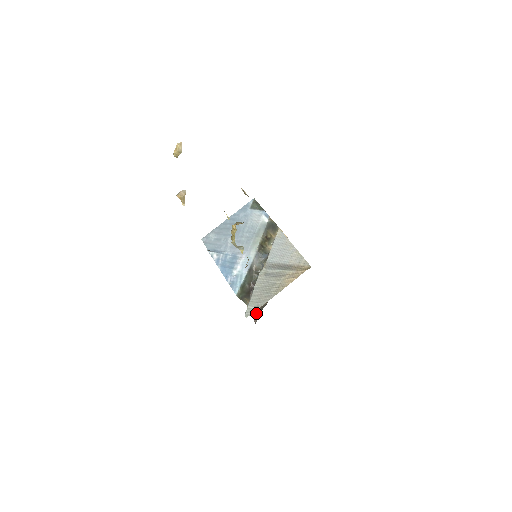
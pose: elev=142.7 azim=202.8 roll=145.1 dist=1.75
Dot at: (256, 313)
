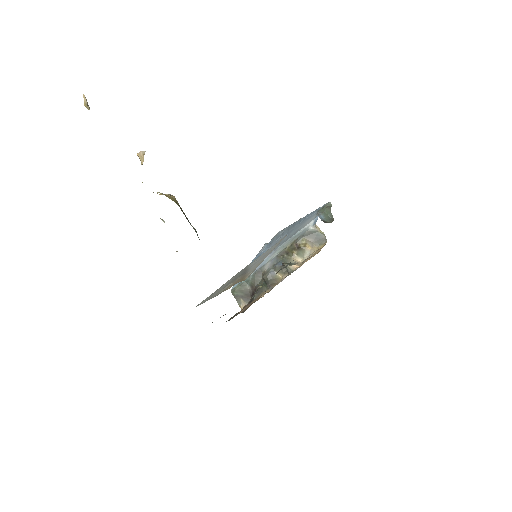
Dot at: occluded
